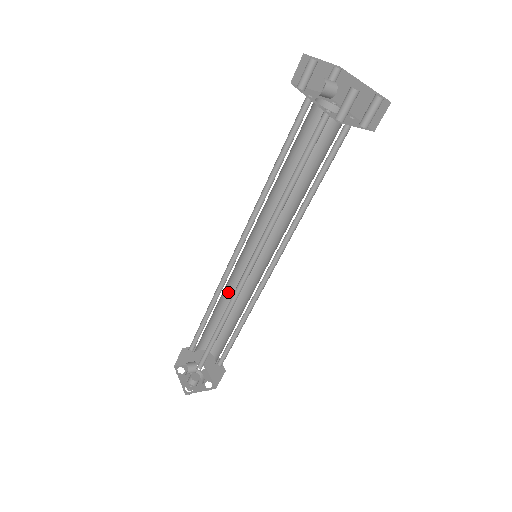
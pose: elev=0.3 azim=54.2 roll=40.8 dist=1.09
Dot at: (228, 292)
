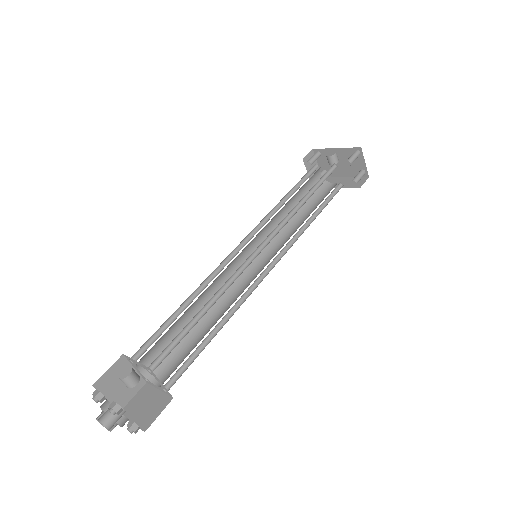
Dot at: (208, 296)
